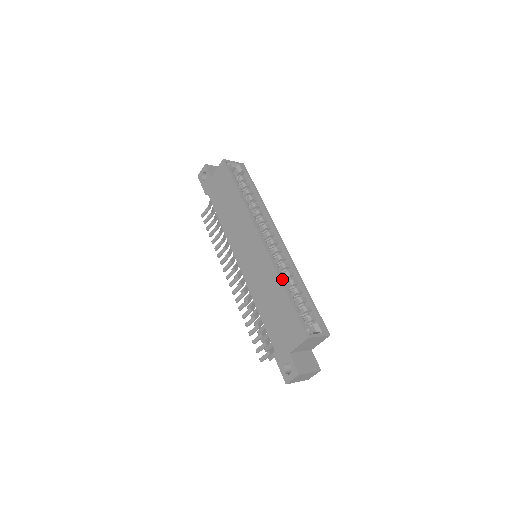
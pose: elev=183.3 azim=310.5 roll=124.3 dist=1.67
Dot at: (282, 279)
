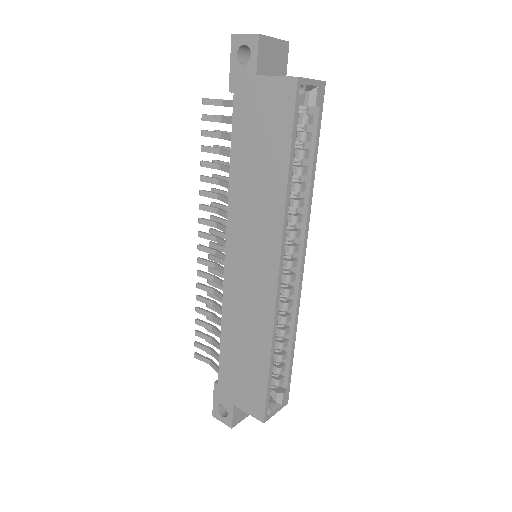
Dot at: (274, 344)
